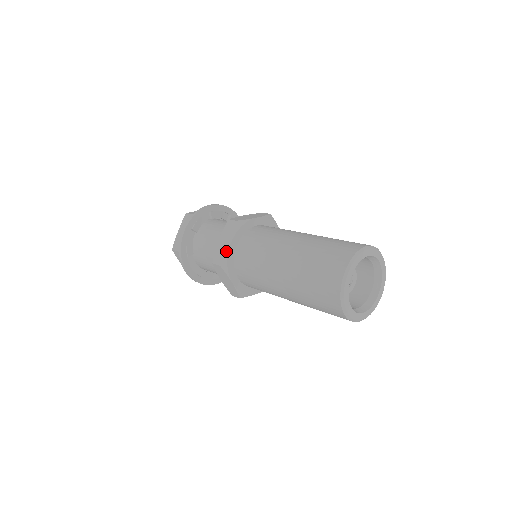
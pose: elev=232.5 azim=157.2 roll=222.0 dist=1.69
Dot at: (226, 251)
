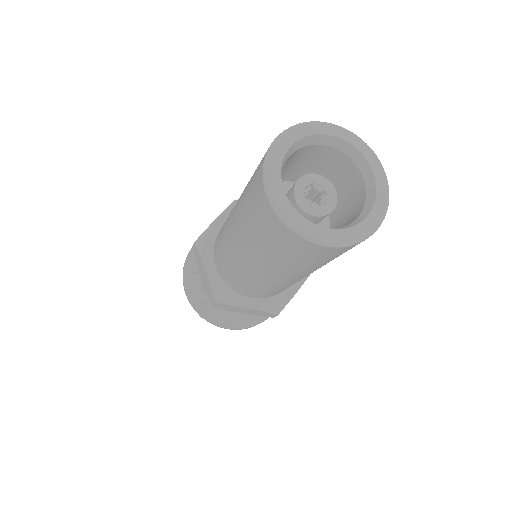
Dot at: (208, 227)
